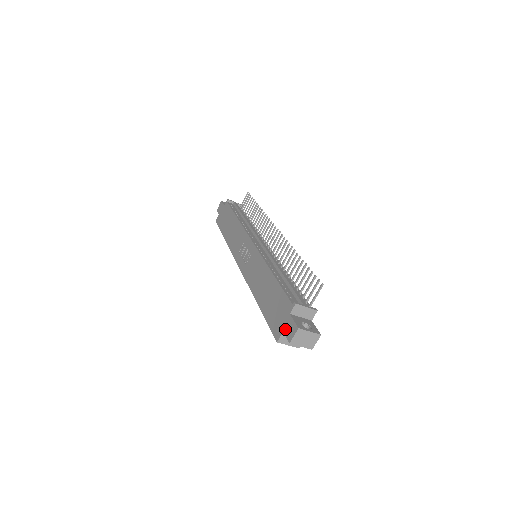
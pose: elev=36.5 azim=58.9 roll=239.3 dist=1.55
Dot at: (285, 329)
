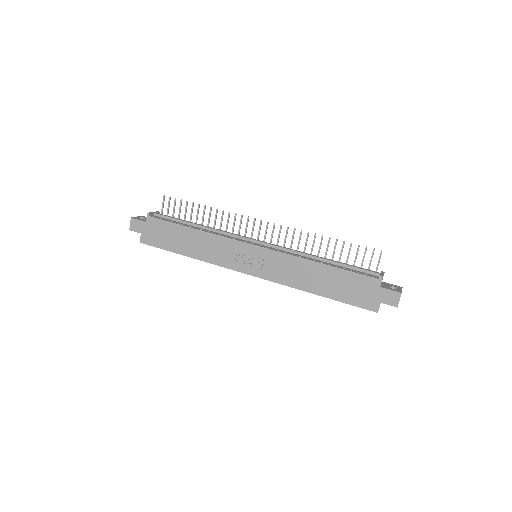
Dot at: (383, 300)
